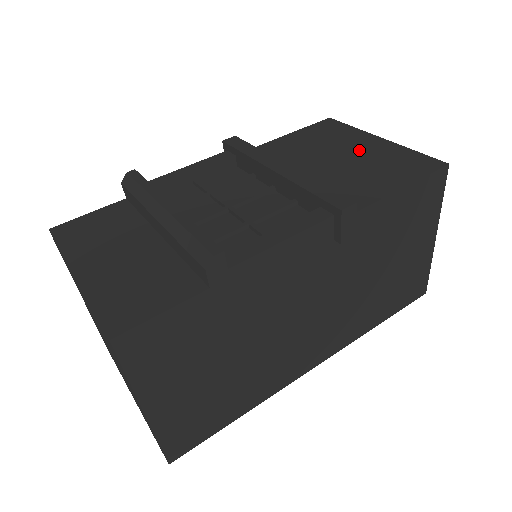
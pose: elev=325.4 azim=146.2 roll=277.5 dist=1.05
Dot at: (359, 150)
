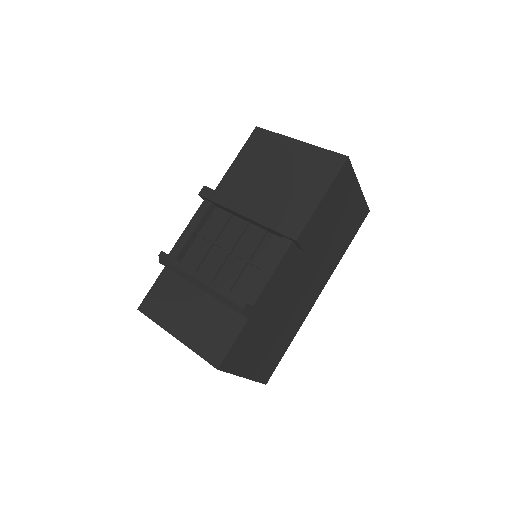
Dot at: (288, 161)
